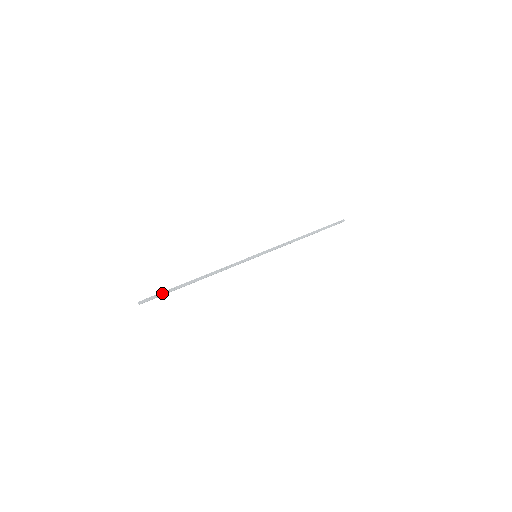
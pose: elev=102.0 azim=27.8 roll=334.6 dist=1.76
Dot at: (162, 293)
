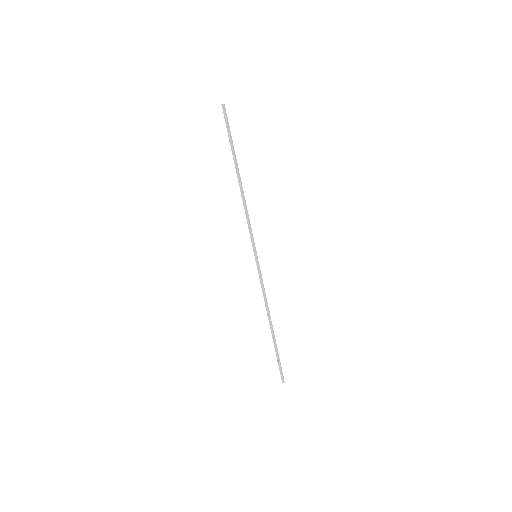
Dot at: (230, 133)
